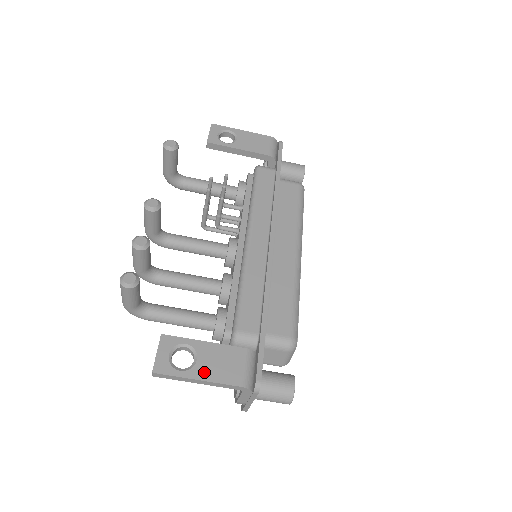
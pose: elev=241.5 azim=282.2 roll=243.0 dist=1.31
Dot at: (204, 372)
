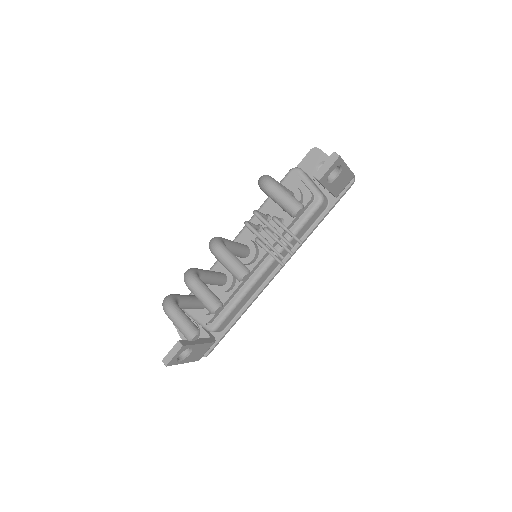
Dot at: (189, 359)
